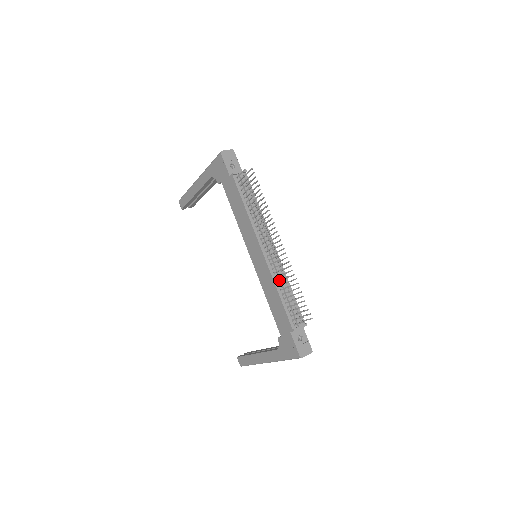
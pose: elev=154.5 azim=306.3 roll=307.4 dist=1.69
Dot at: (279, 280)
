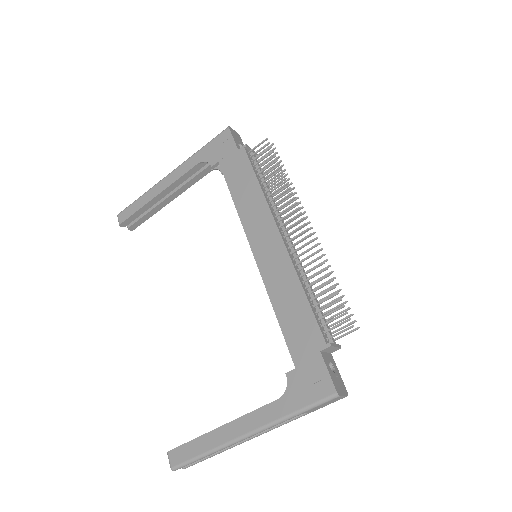
Dot at: (306, 272)
